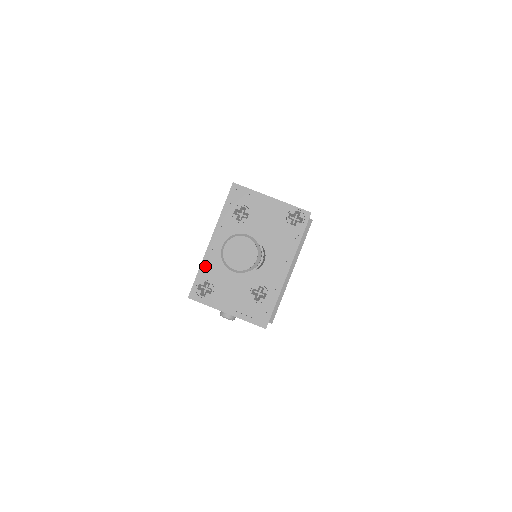
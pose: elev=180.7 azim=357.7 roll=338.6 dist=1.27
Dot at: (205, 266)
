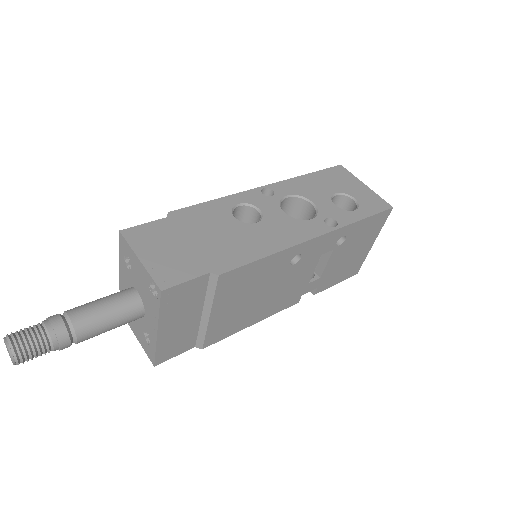
Dot at: occluded
